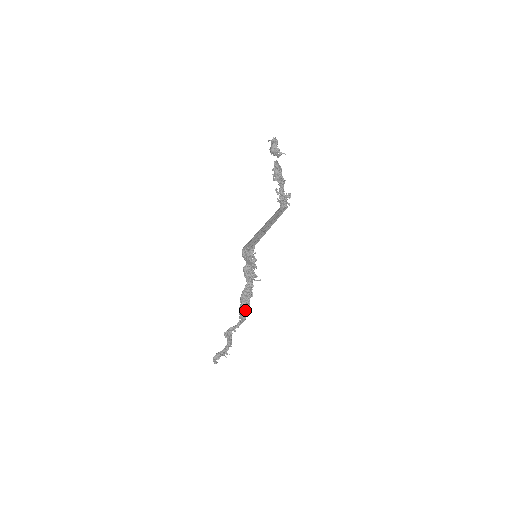
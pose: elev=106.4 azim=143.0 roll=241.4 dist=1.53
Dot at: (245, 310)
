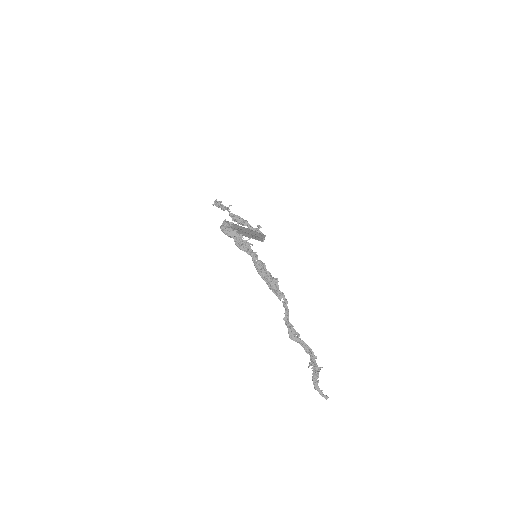
Dot at: (273, 283)
